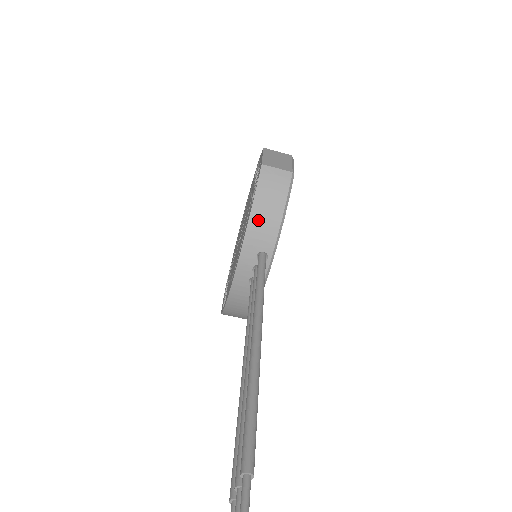
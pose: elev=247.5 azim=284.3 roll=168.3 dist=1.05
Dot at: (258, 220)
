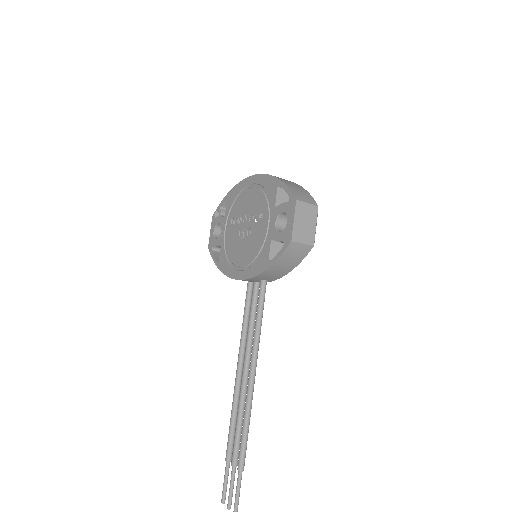
Dot at: (272, 271)
